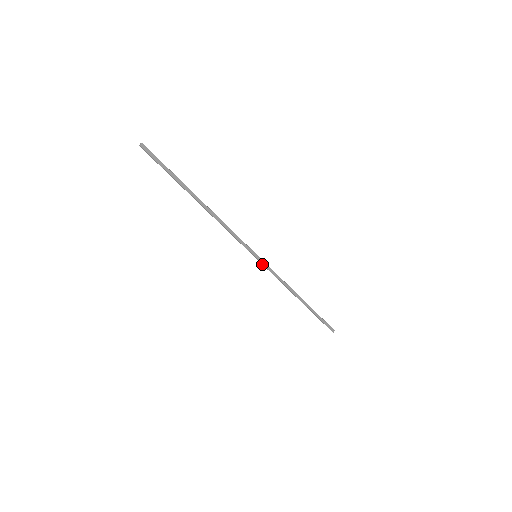
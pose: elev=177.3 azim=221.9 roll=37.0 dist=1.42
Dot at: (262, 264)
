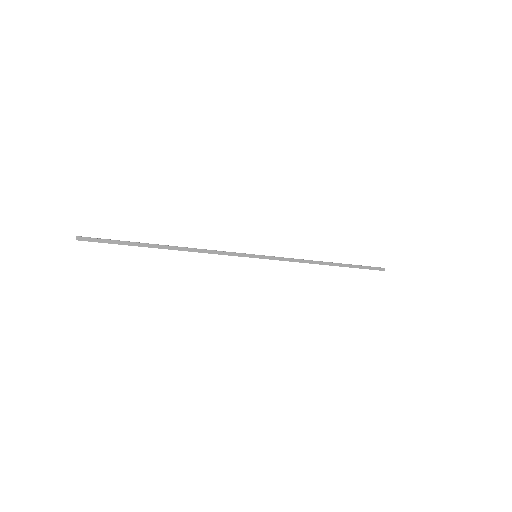
Dot at: occluded
